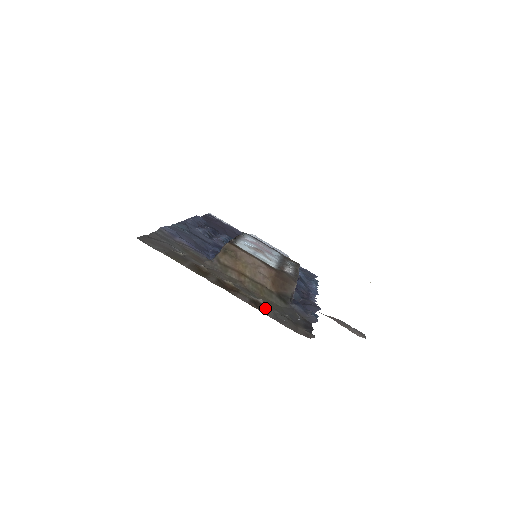
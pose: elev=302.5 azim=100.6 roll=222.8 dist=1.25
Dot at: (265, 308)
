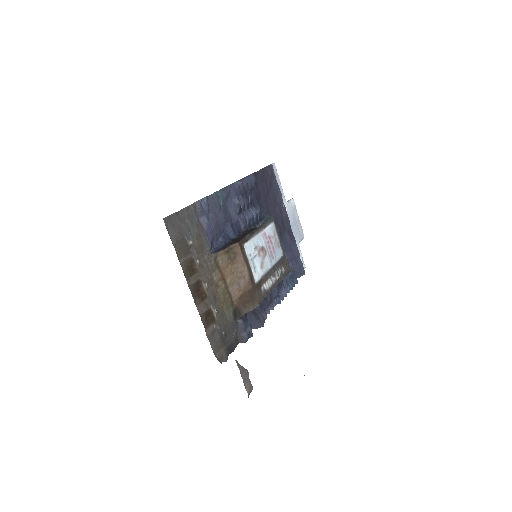
Dot at: (211, 323)
